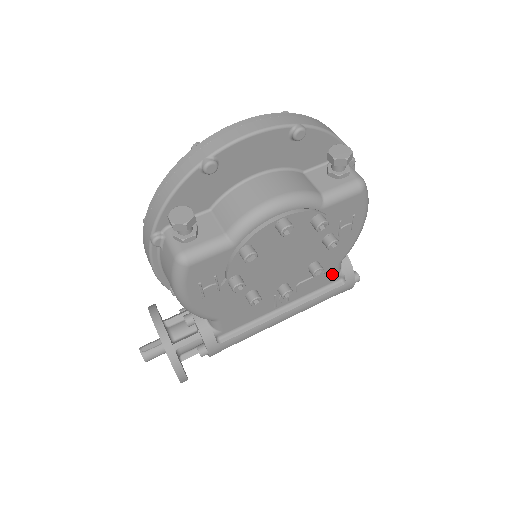
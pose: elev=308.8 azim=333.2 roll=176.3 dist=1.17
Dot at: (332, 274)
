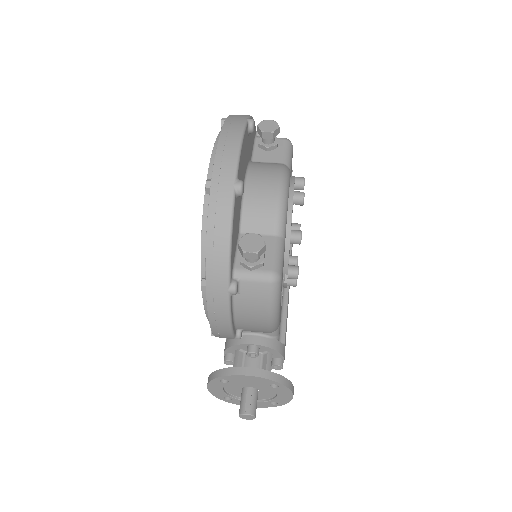
Dot at: occluded
